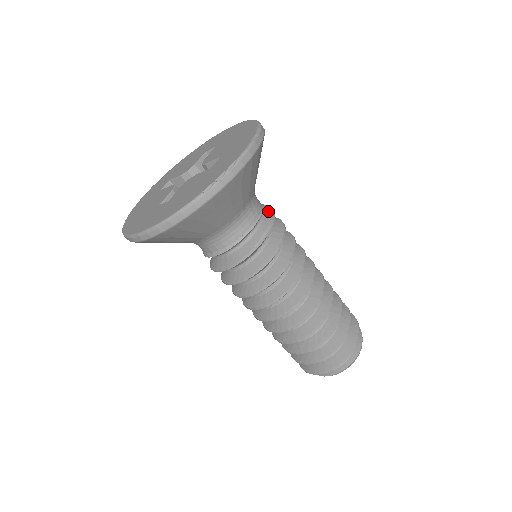
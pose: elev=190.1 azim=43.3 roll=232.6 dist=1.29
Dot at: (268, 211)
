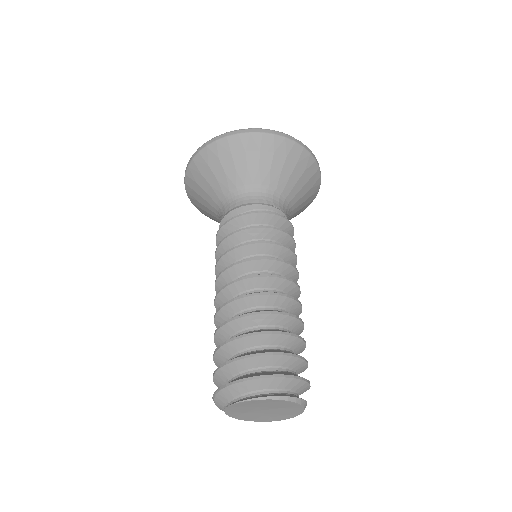
Dot at: occluded
